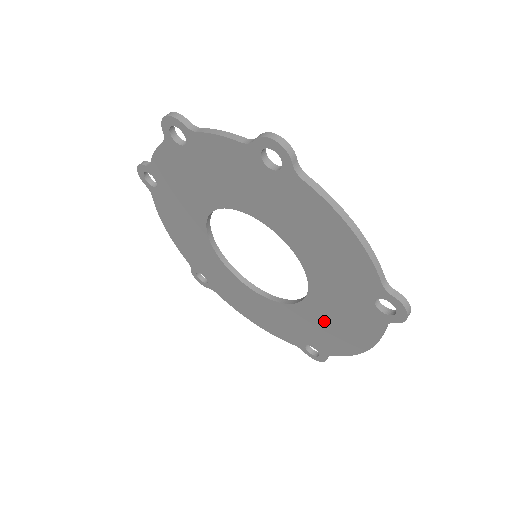
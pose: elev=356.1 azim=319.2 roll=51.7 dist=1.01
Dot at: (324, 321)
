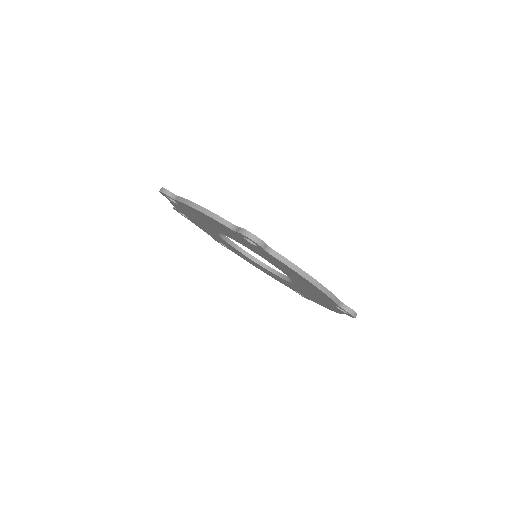
Dot at: (294, 277)
